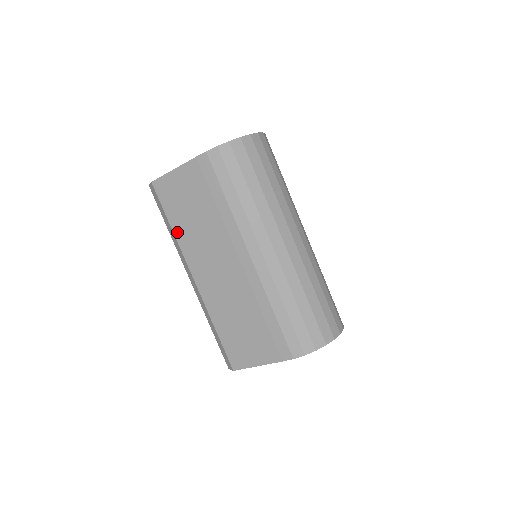
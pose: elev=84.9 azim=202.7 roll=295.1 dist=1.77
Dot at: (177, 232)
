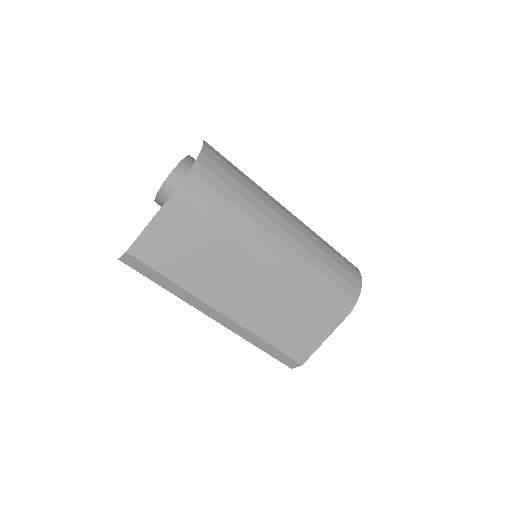
Dot at: (184, 283)
